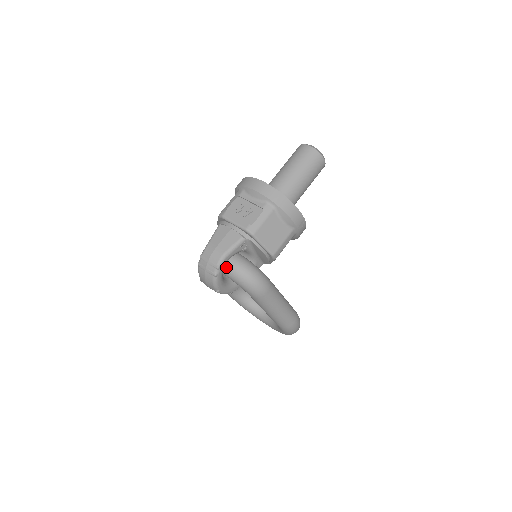
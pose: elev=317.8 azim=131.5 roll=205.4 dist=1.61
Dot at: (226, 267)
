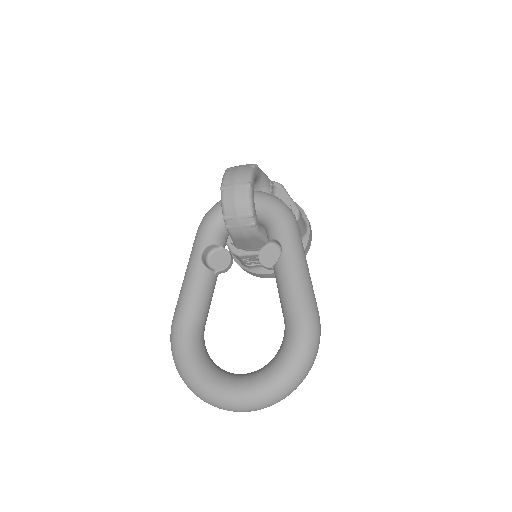
Dot at: occluded
